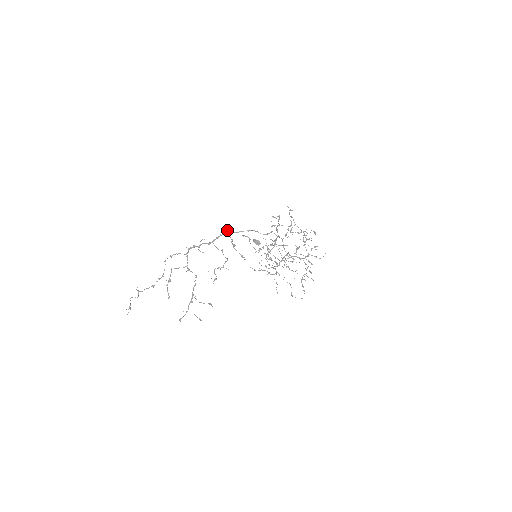
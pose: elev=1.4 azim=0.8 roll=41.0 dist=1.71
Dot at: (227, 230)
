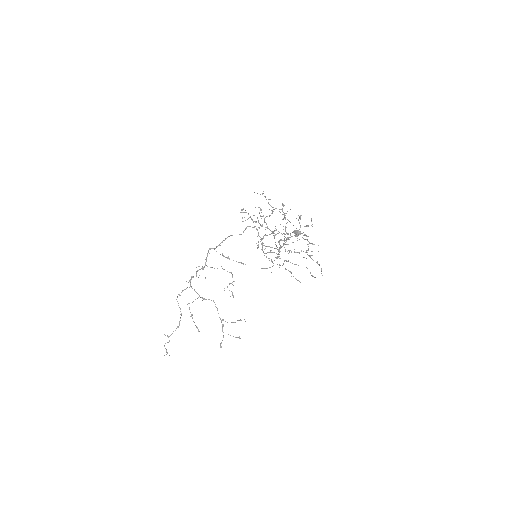
Dot at: (210, 248)
